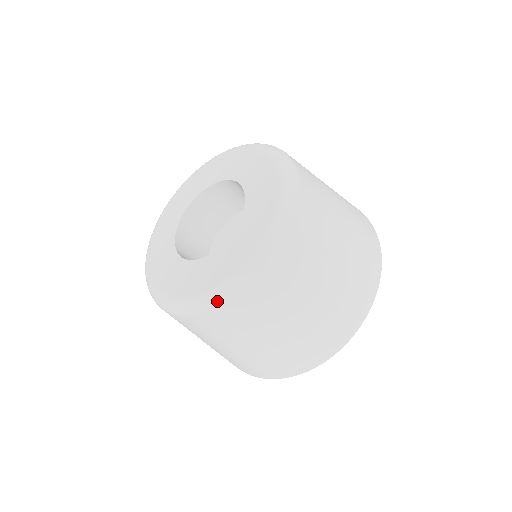
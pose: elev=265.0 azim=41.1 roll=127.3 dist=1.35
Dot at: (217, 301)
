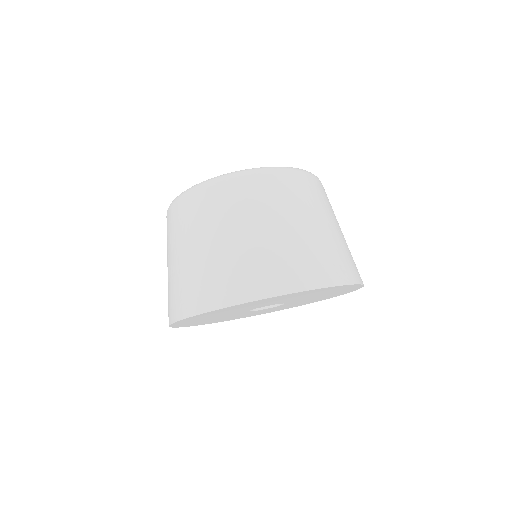
Dot at: (211, 180)
